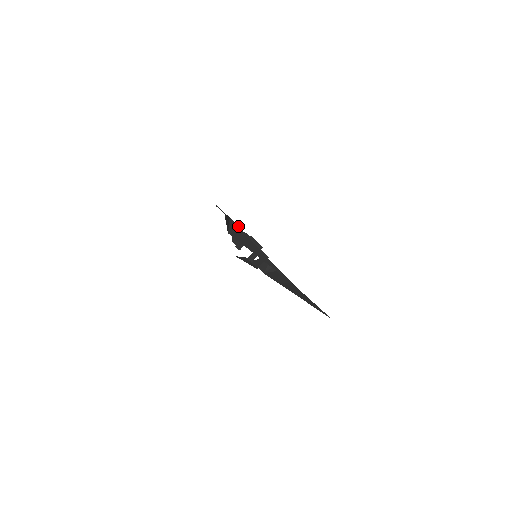
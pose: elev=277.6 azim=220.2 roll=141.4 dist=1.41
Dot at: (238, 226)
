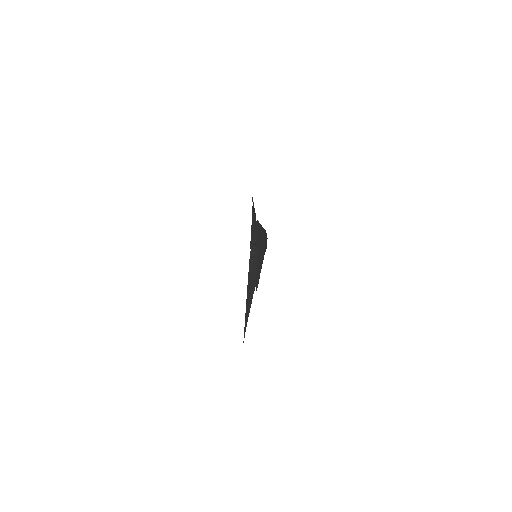
Dot at: occluded
